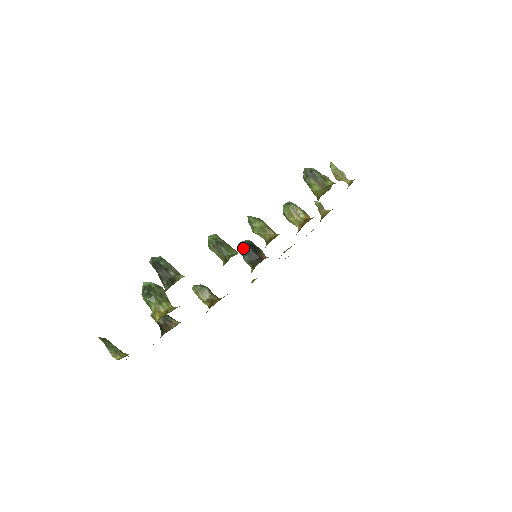
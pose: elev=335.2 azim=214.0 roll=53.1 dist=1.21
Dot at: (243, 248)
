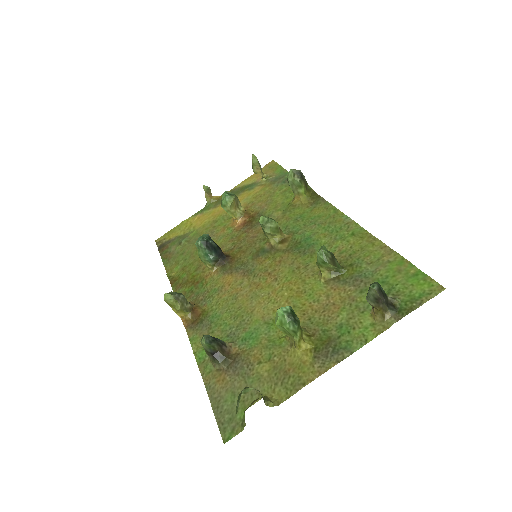
Dot at: (209, 244)
